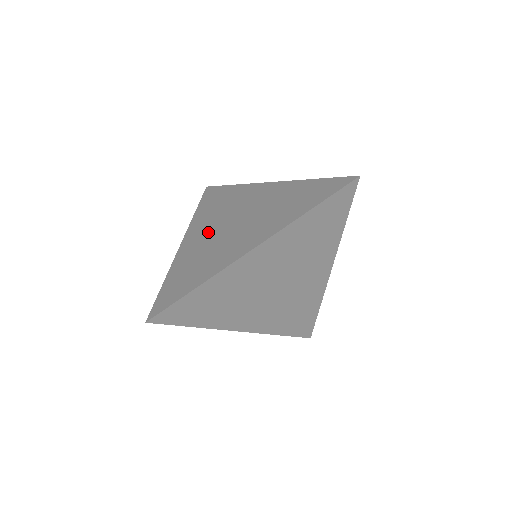
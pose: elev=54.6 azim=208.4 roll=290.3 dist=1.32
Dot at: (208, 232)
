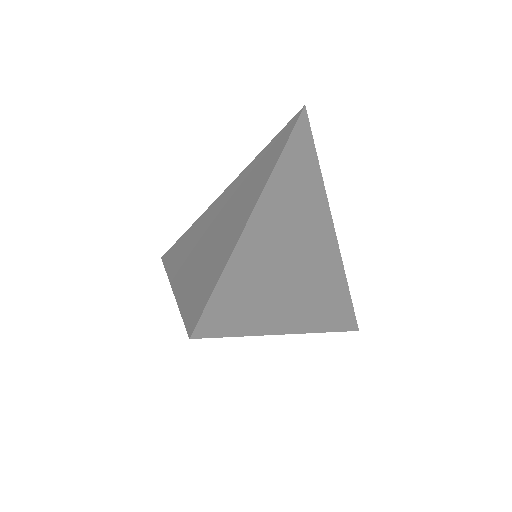
Dot at: (194, 255)
